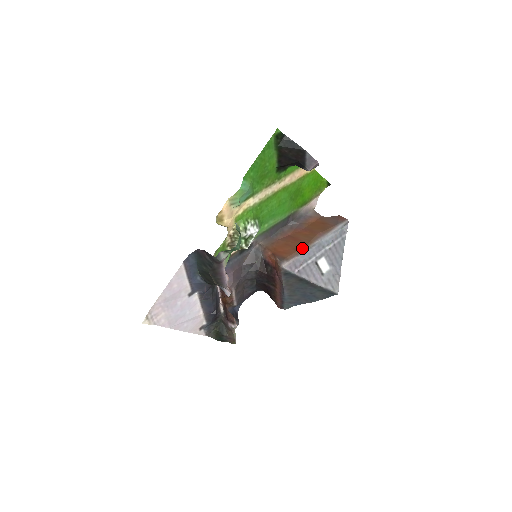
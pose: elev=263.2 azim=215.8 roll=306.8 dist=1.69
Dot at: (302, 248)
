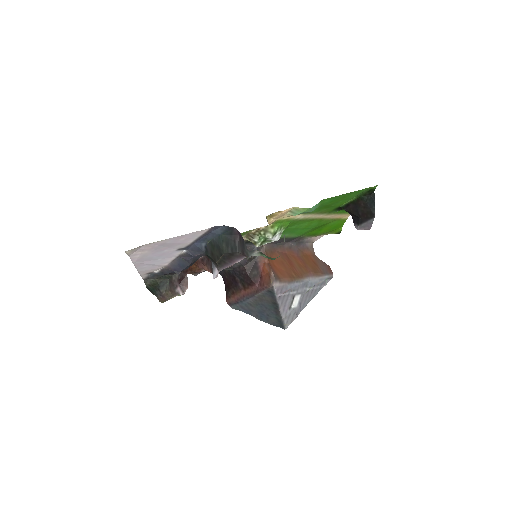
Dot at: (295, 278)
